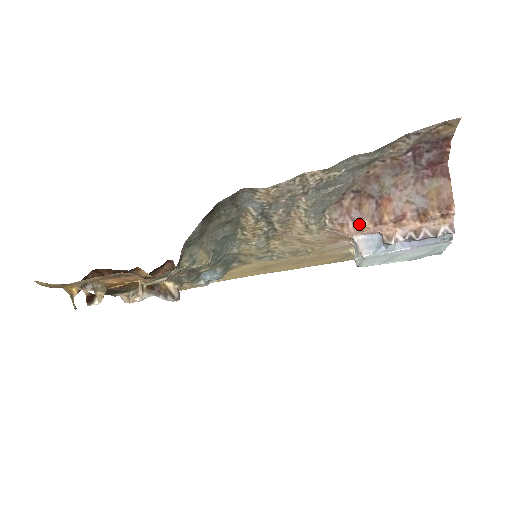
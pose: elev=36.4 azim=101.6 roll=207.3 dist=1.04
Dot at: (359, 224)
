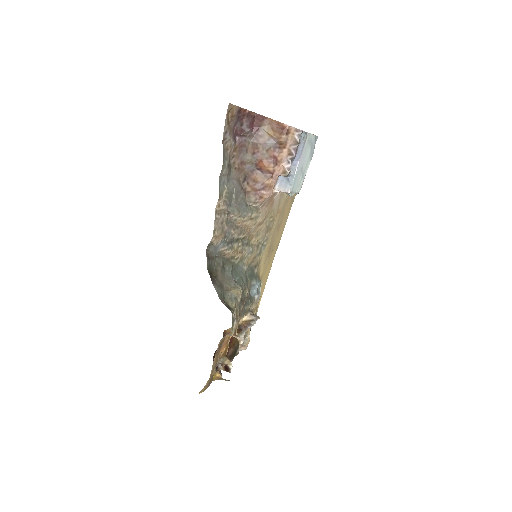
Dot at: (266, 187)
